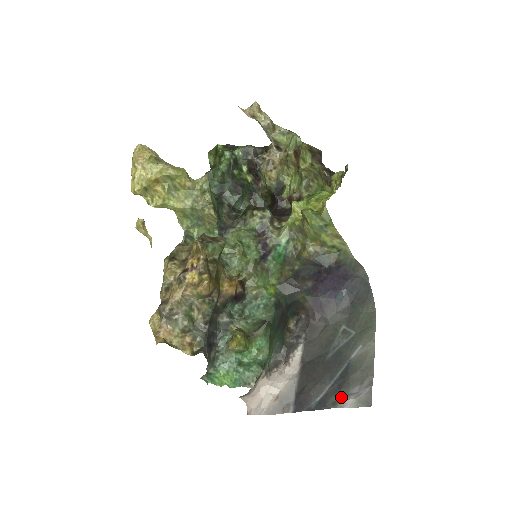
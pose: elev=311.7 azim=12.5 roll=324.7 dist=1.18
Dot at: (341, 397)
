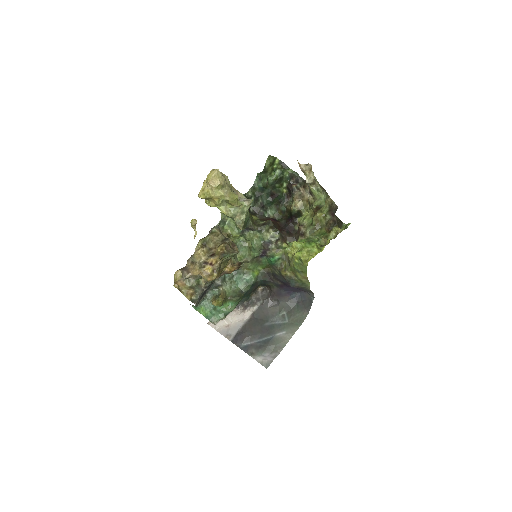
Dot at: (257, 353)
